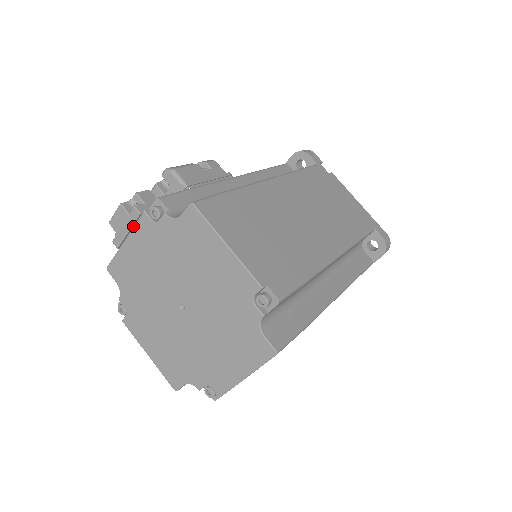
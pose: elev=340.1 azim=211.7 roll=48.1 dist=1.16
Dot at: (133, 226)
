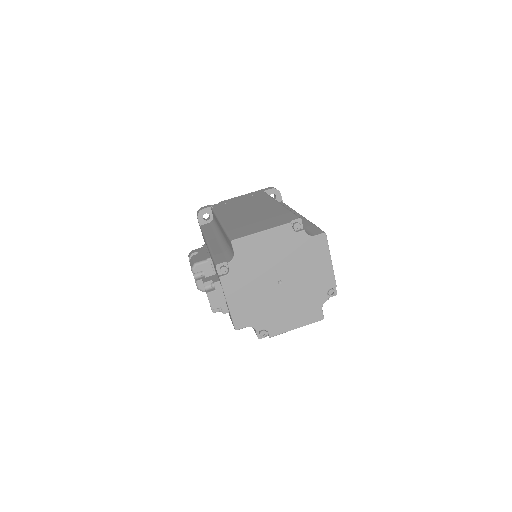
Dot at: (222, 292)
